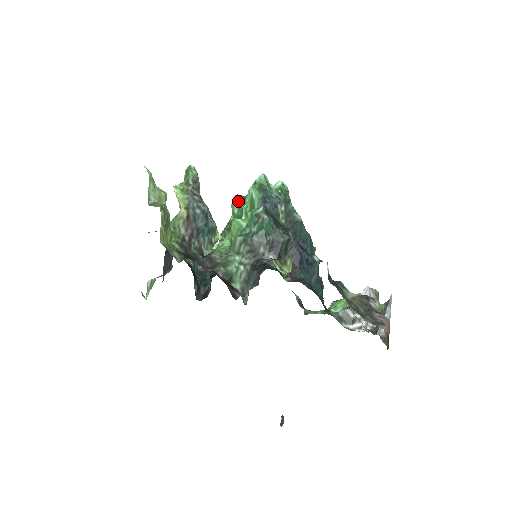
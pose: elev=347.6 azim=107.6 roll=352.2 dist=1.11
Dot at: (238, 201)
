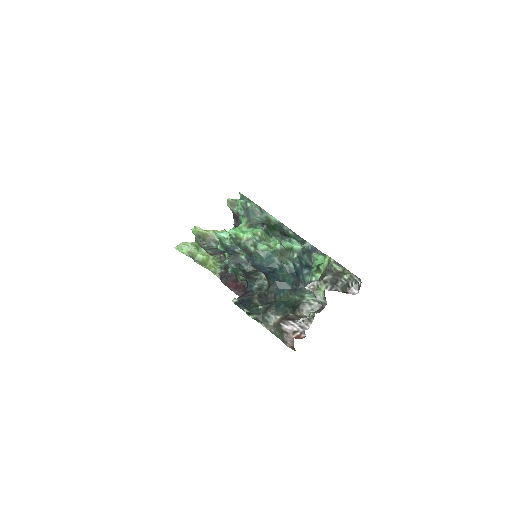
Dot at: occluded
